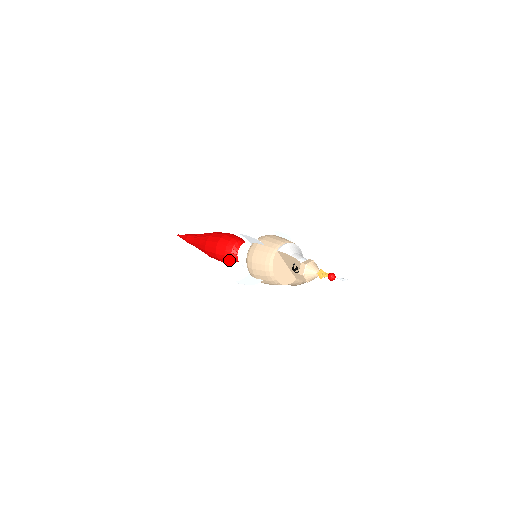
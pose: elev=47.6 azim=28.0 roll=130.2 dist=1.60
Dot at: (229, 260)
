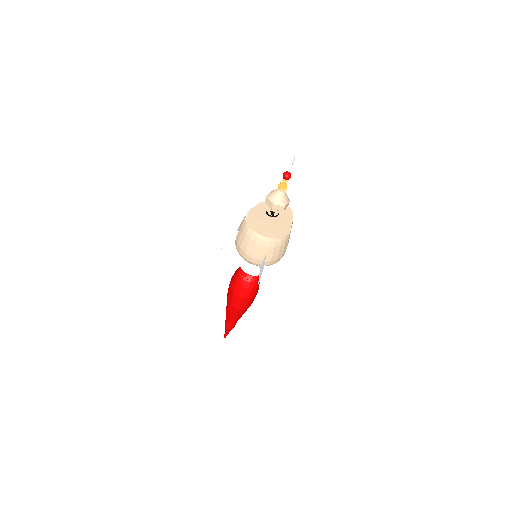
Dot at: (249, 287)
